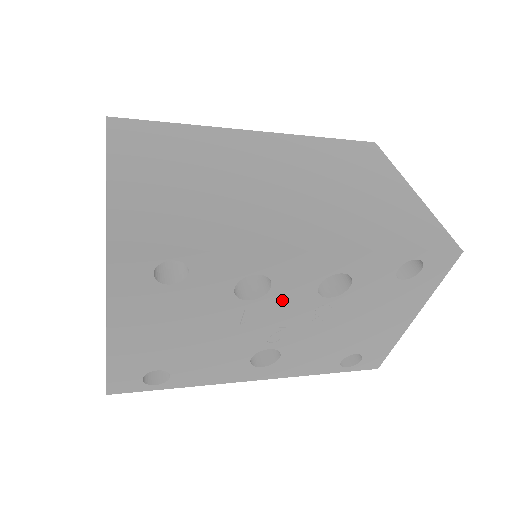
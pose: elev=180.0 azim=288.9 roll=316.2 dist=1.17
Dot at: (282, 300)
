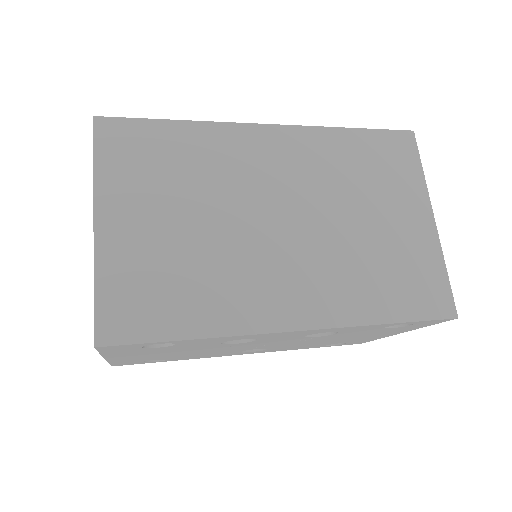
Dot at: (268, 341)
